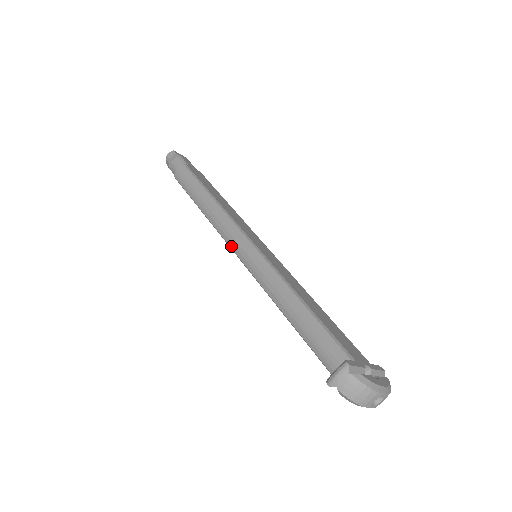
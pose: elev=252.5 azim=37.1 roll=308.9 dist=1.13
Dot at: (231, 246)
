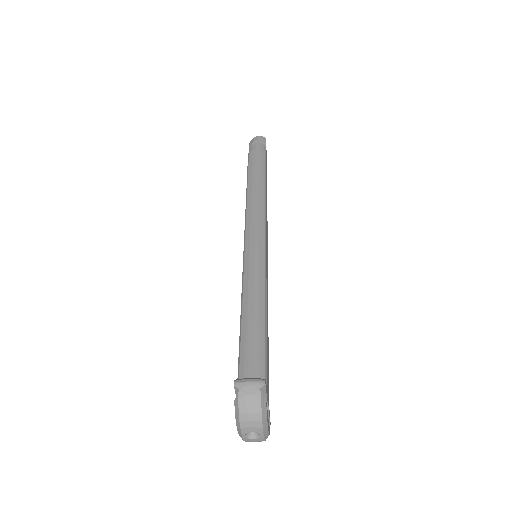
Dot at: (247, 231)
